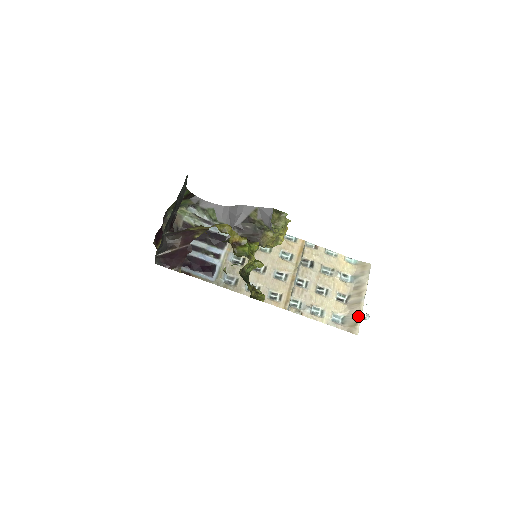
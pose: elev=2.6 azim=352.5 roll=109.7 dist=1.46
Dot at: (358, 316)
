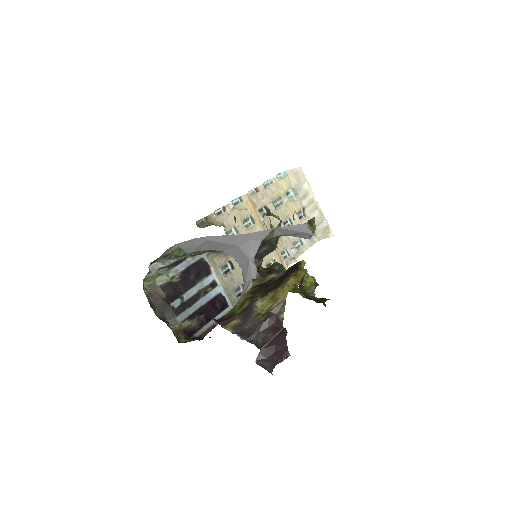
Dot at: (324, 221)
